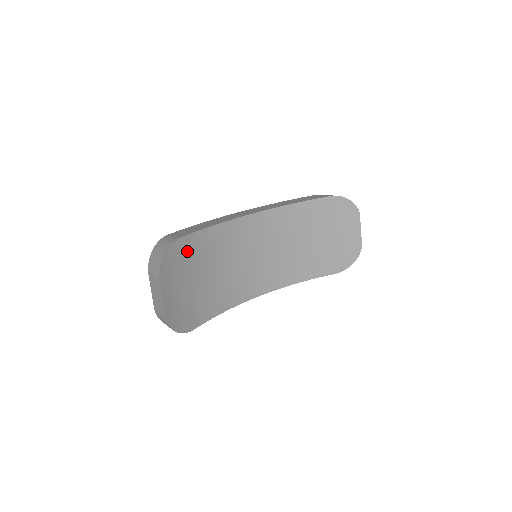
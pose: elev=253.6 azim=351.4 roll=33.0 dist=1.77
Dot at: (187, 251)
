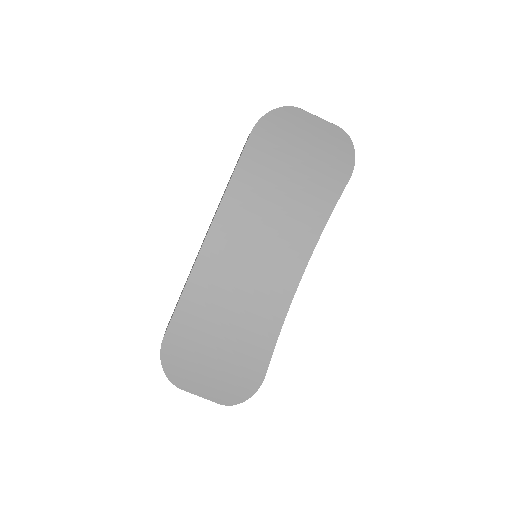
Dot at: (184, 335)
